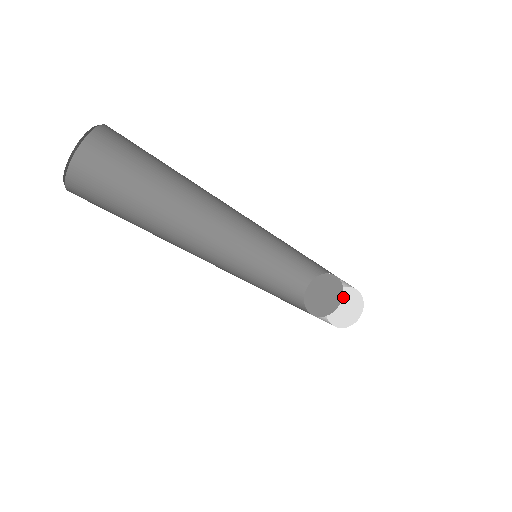
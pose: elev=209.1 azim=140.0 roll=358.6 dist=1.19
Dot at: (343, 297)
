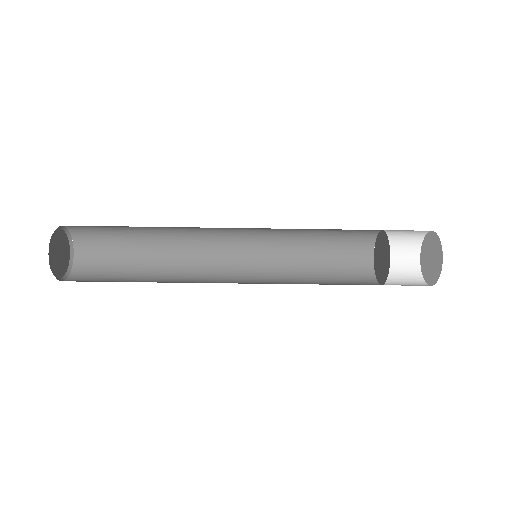
Dot at: (426, 252)
